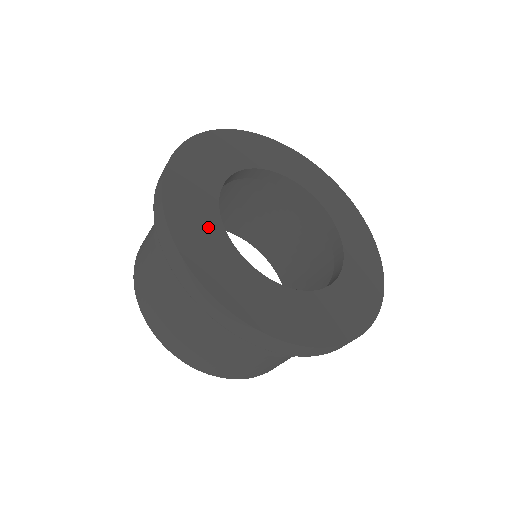
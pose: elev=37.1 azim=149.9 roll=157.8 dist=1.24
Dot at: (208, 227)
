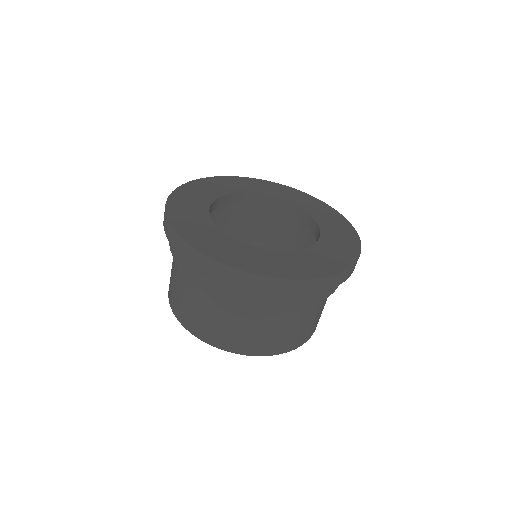
Dot at: (216, 237)
